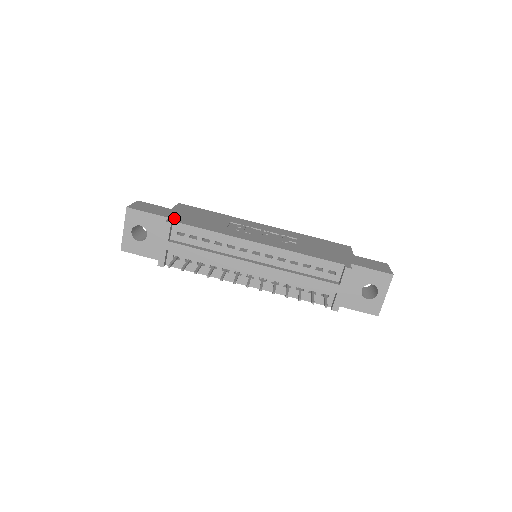
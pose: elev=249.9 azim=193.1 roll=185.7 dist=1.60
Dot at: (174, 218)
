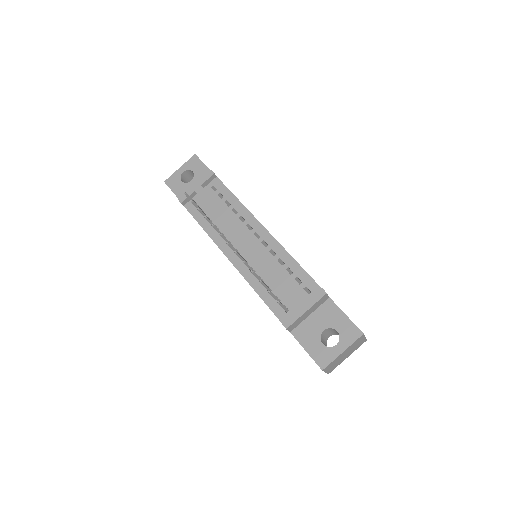
Dot at: occluded
